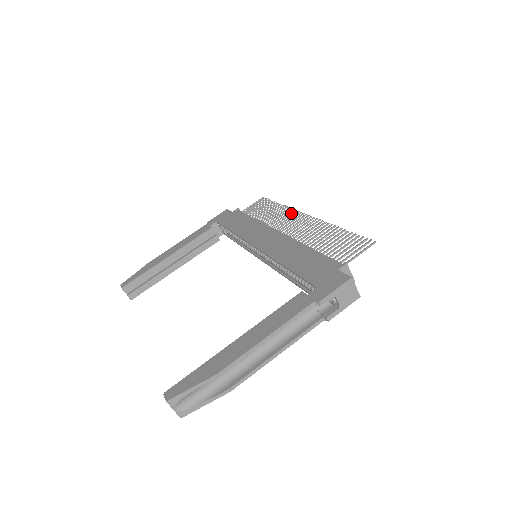
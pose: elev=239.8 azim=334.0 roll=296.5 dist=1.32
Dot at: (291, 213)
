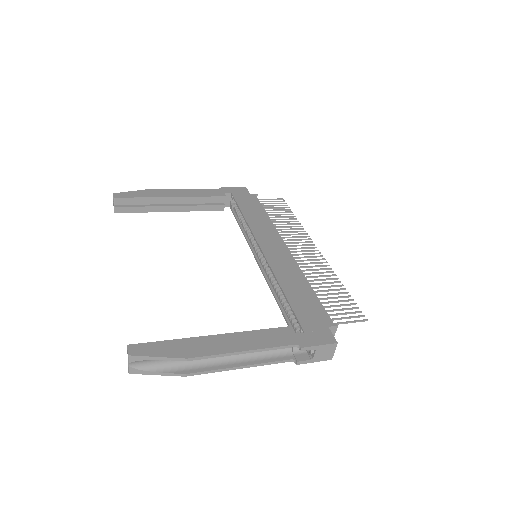
Dot at: (304, 236)
